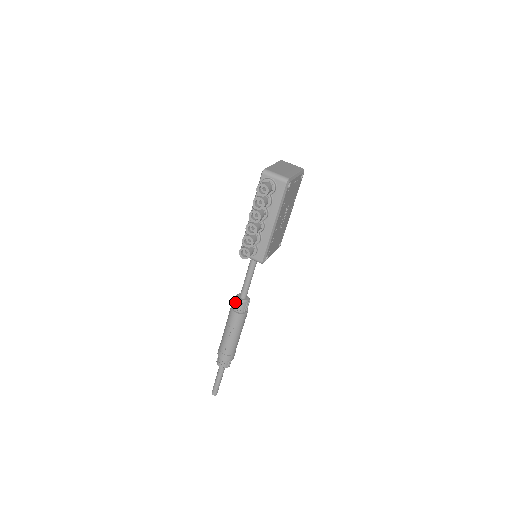
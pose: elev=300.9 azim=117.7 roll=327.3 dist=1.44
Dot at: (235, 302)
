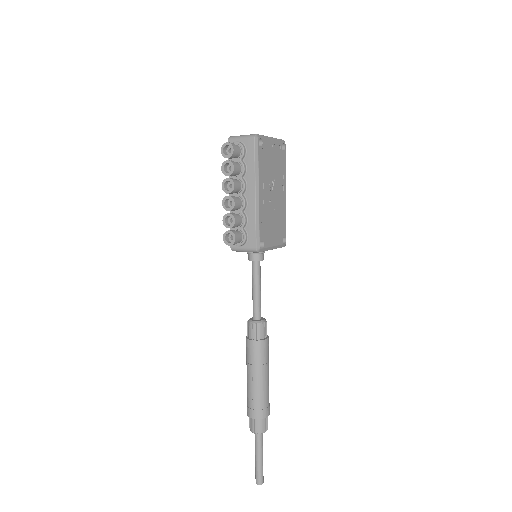
Dot at: (248, 327)
